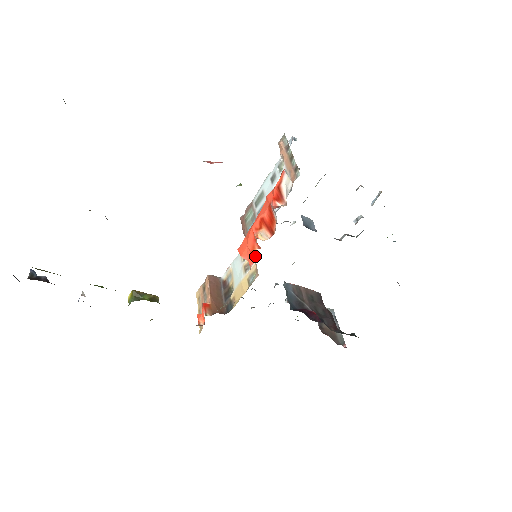
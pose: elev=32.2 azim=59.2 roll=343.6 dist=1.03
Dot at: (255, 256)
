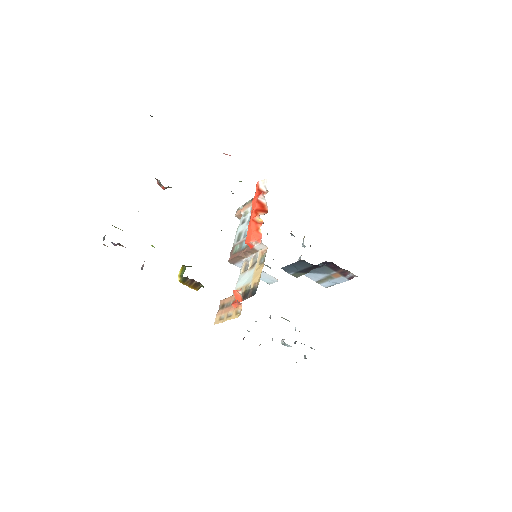
Dot at: (256, 252)
